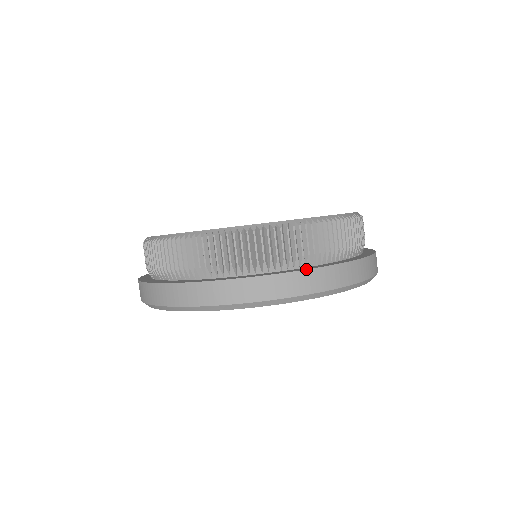
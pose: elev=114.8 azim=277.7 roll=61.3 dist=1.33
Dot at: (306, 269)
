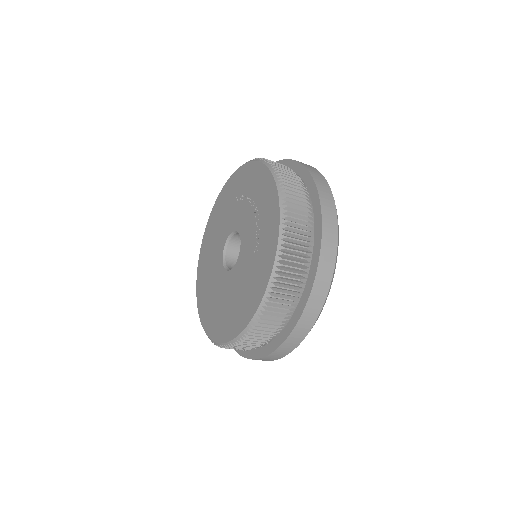
Dot at: (304, 309)
